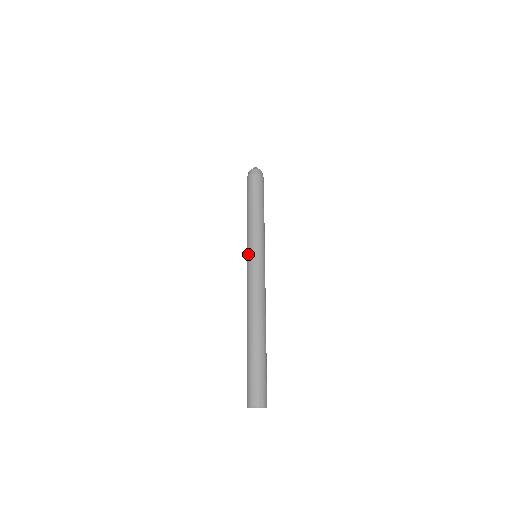
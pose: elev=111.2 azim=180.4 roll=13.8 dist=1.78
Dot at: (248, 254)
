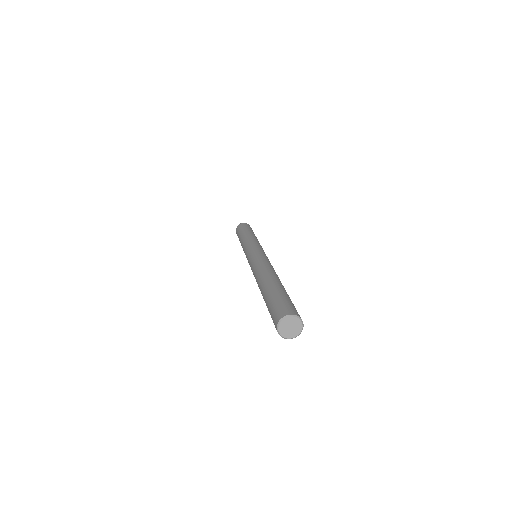
Dot at: (250, 249)
